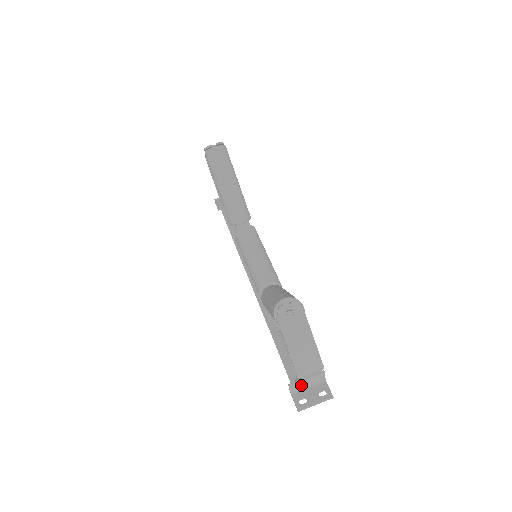
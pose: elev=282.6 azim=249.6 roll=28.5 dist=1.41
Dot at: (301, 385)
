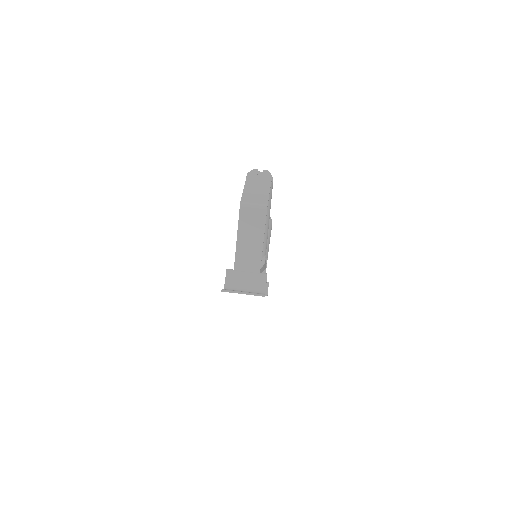
Dot at: (238, 280)
